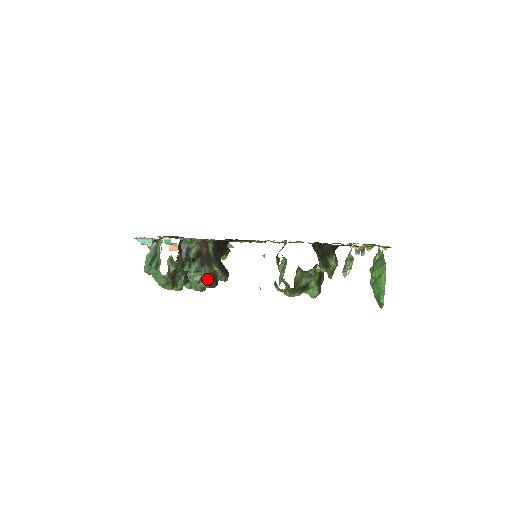
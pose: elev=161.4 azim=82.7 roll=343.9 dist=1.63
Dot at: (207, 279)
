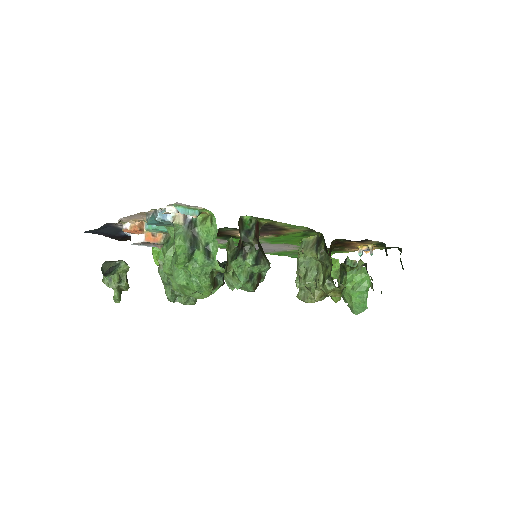
Dot at: (255, 277)
